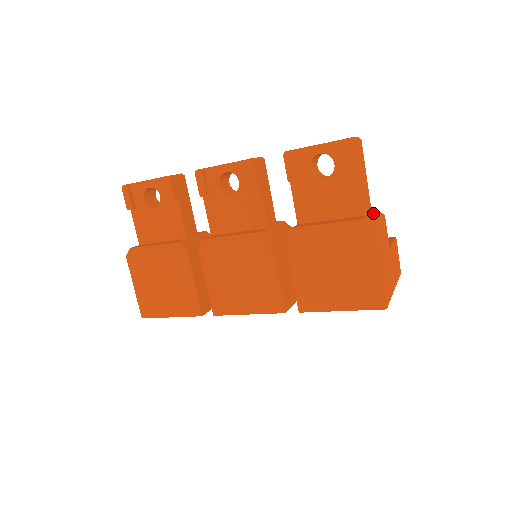
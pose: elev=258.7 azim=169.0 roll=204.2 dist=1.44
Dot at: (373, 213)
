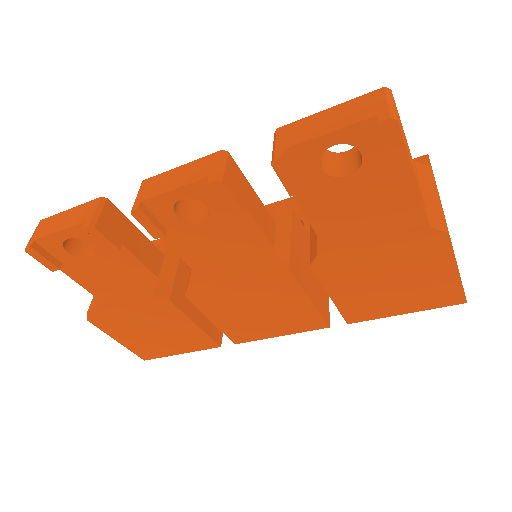
Dot at: (423, 185)
